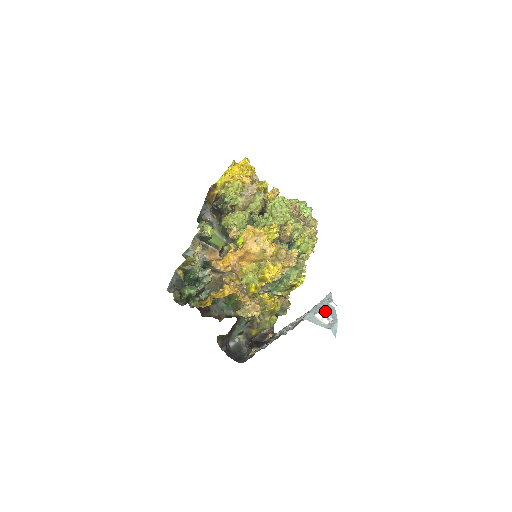
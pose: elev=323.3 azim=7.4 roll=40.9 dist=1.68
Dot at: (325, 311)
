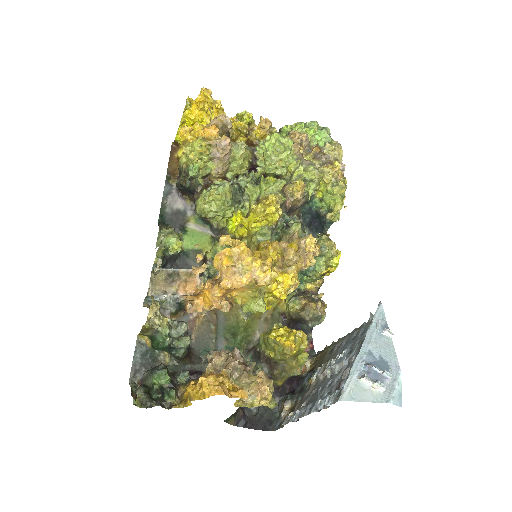
Dot at: (376, 357)
